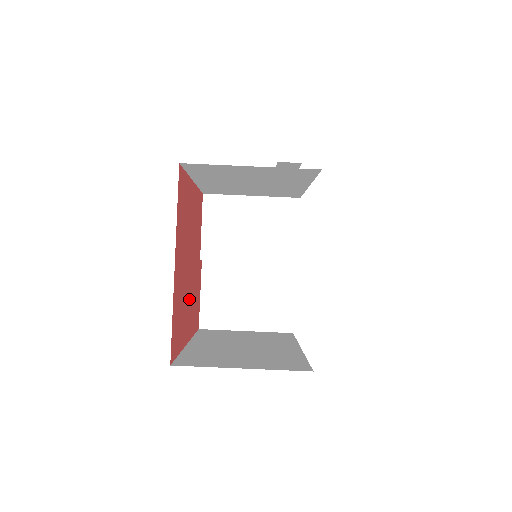
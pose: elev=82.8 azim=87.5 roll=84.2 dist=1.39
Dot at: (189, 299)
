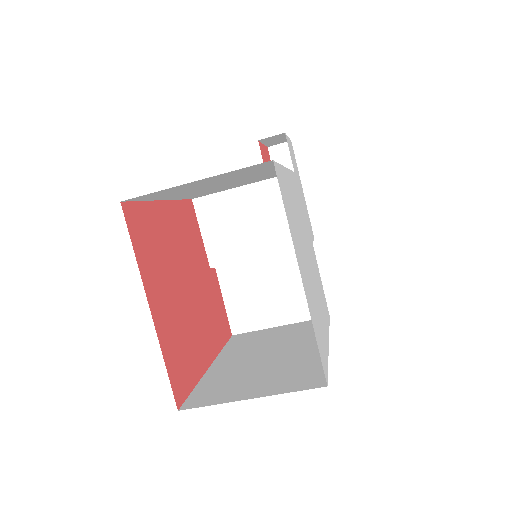
Dot at: (199, 321)
